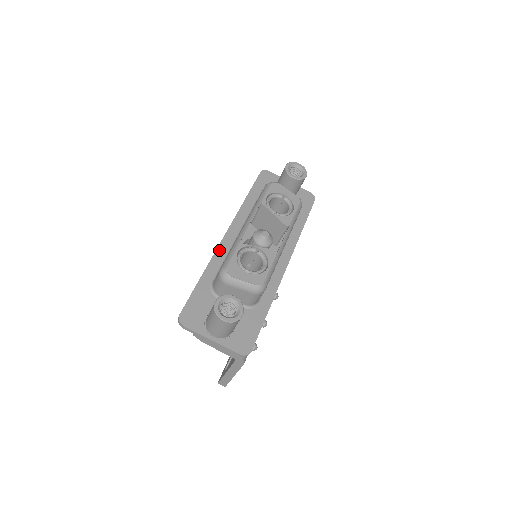
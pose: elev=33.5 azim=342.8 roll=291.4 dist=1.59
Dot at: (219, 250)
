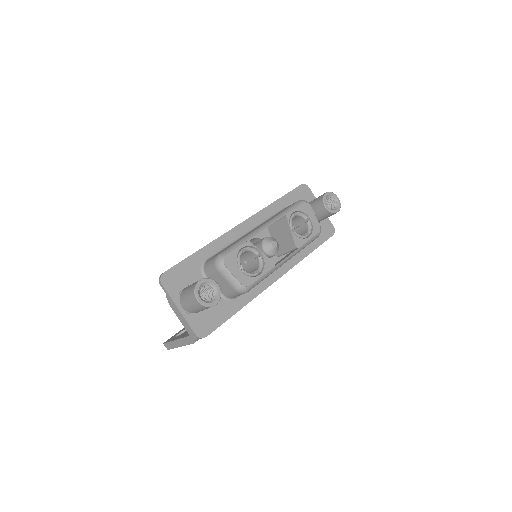
Dot at: (228, 234)
